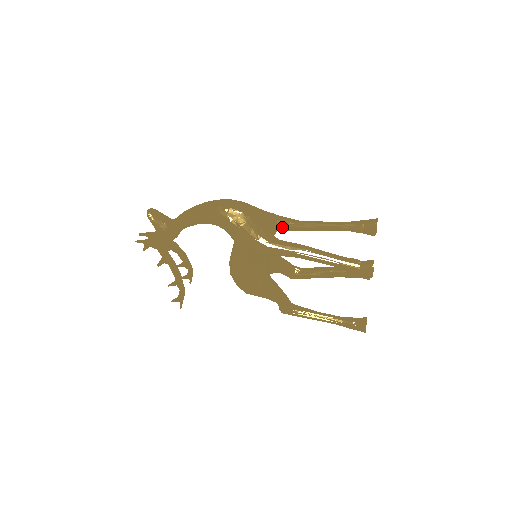
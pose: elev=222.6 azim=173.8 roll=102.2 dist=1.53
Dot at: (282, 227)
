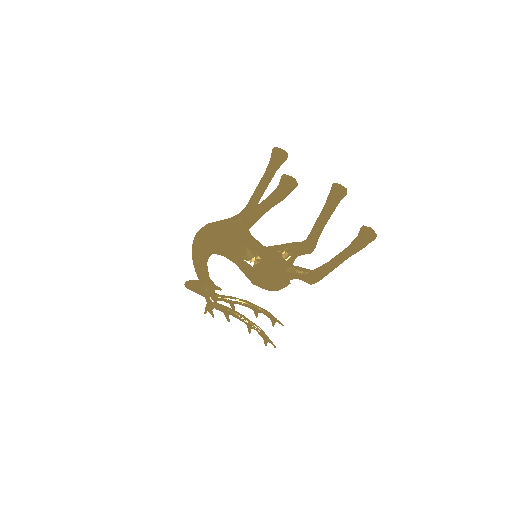
Dot at: occluded
